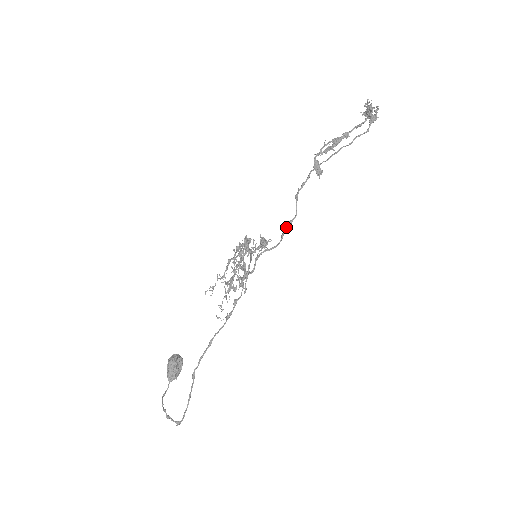
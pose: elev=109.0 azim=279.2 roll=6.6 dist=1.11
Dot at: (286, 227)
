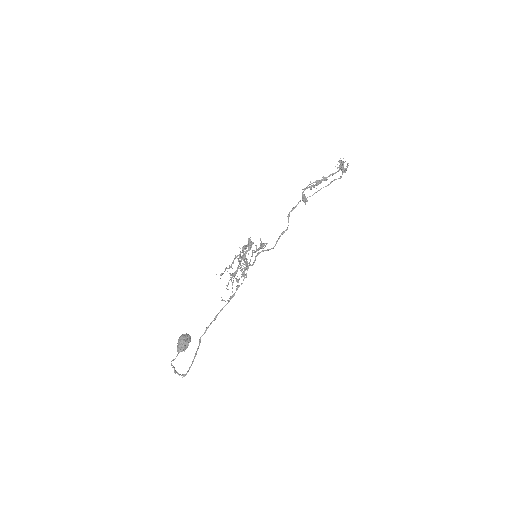
Dot at: (280, 236)
